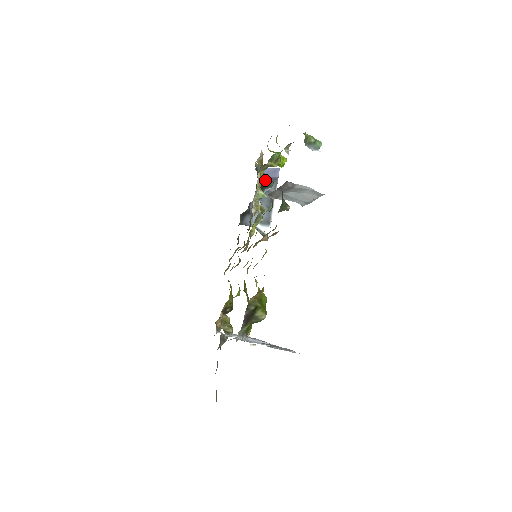
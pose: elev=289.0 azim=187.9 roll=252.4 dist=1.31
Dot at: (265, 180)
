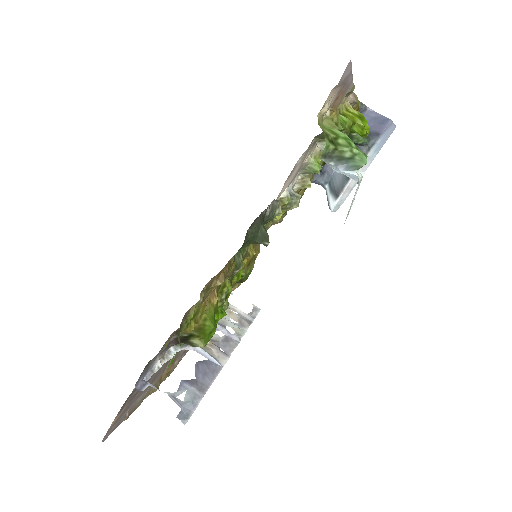
Dot at: (353, 135)
